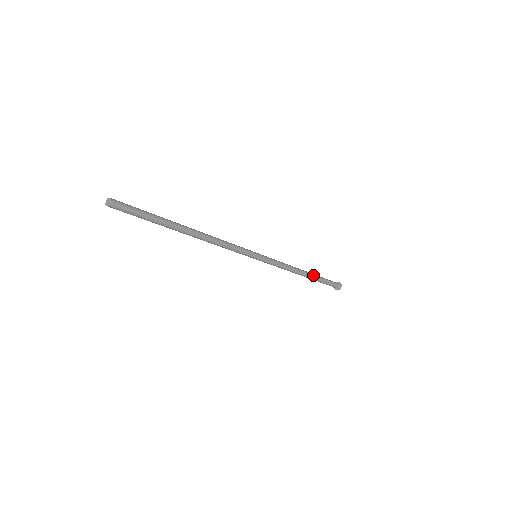
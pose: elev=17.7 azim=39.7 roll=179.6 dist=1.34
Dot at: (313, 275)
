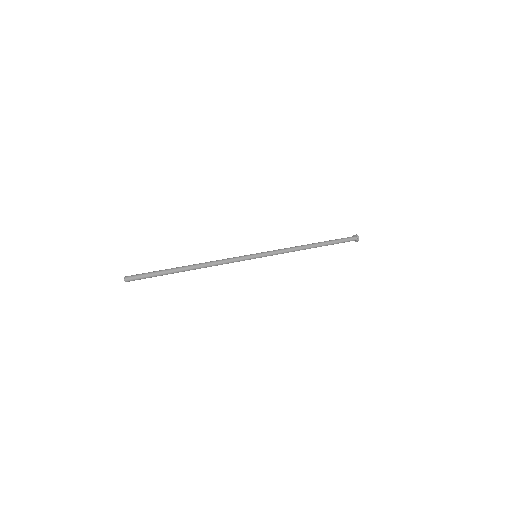
Dot at: (322, 245)
